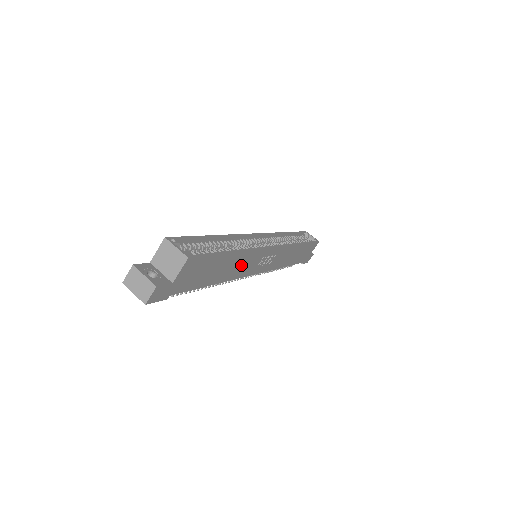
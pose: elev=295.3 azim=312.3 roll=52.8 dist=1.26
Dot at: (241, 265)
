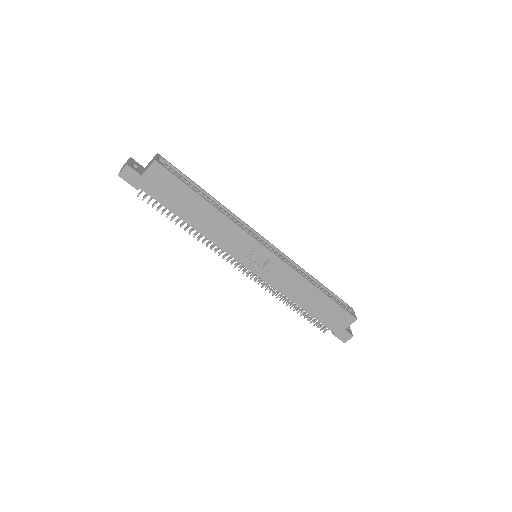
Dot at: (221, 231)
